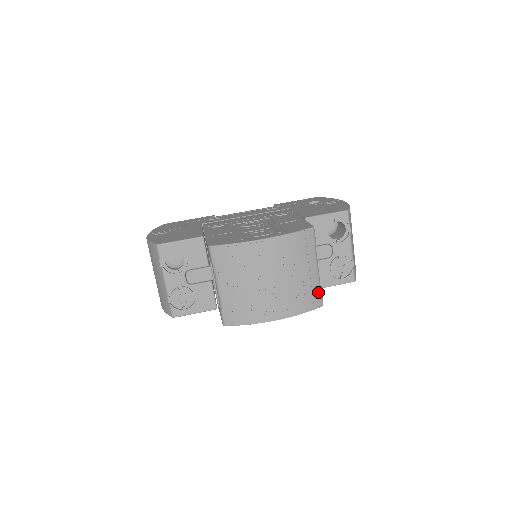
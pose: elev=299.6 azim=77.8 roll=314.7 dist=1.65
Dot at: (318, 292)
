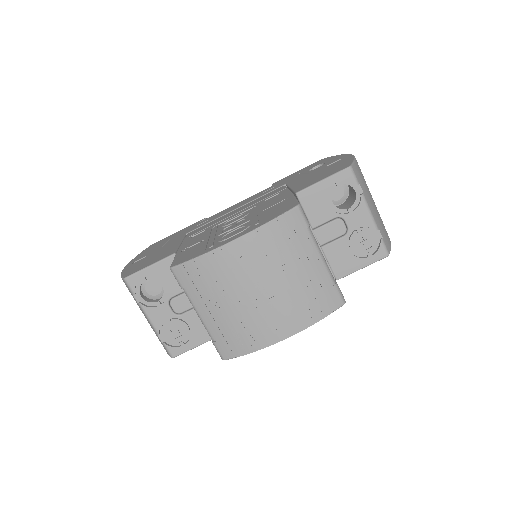
Dot at: (332, 288)
